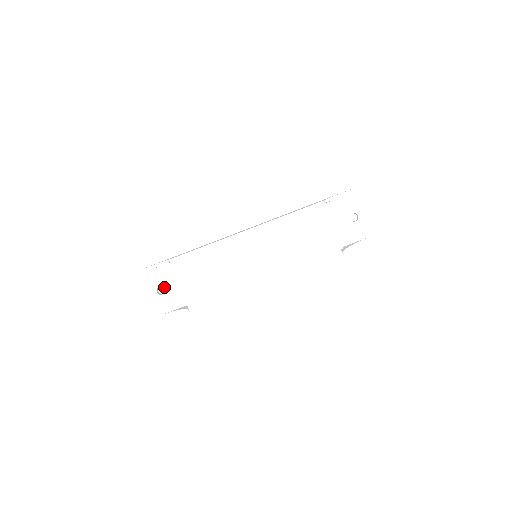
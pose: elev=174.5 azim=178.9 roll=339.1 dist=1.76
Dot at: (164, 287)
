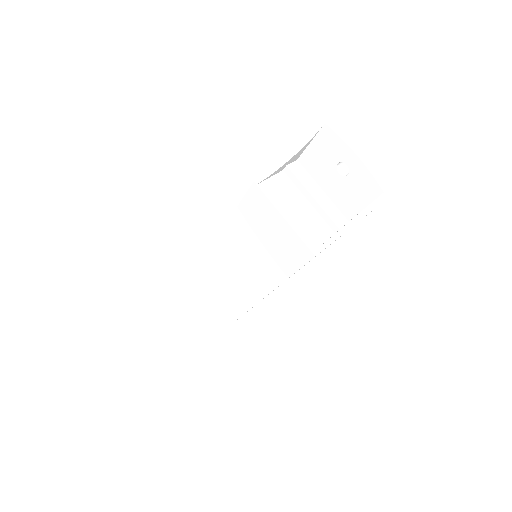
Dot at: occluded
